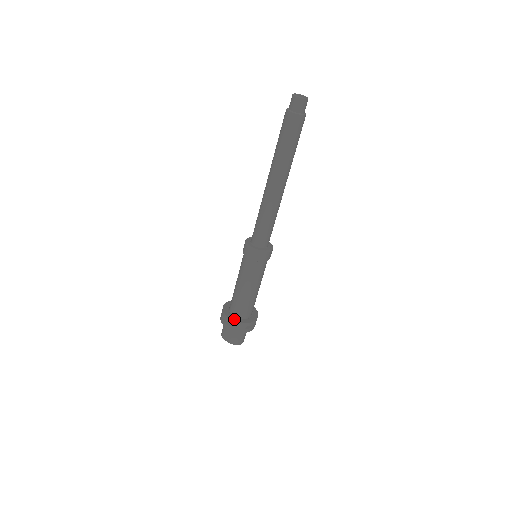
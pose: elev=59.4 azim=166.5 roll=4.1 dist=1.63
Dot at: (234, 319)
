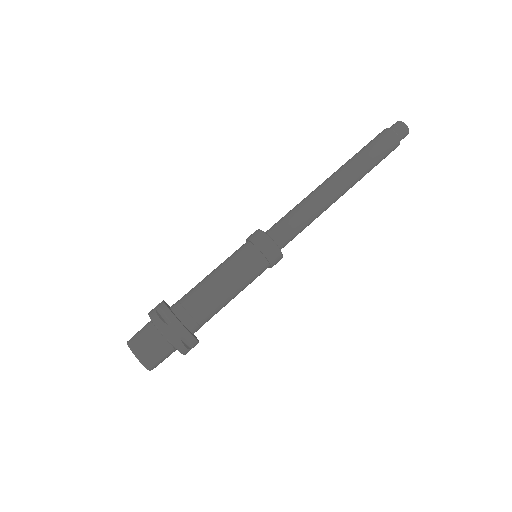
Dot at: (175, 315)
